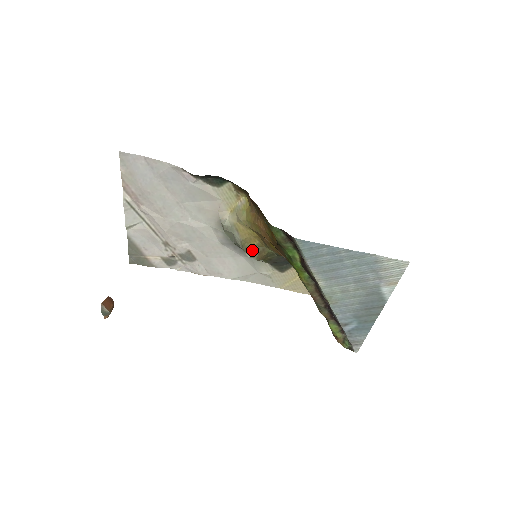
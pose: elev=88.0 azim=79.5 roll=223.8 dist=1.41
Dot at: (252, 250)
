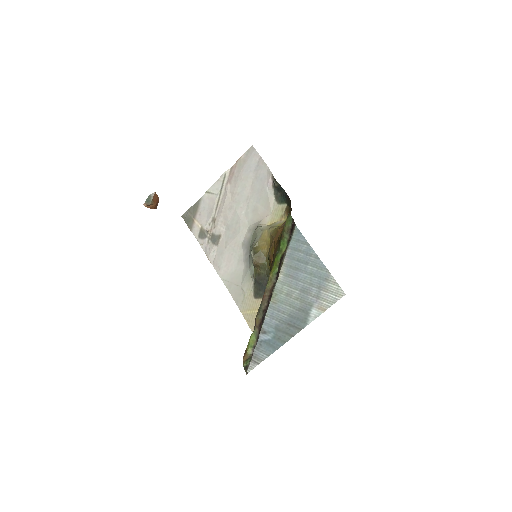
Dot at: (257, 251)
